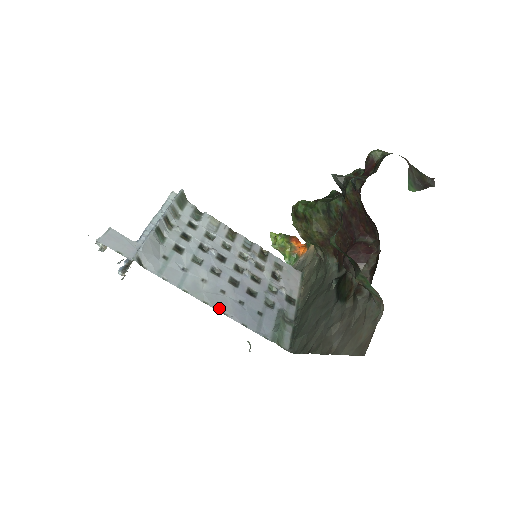
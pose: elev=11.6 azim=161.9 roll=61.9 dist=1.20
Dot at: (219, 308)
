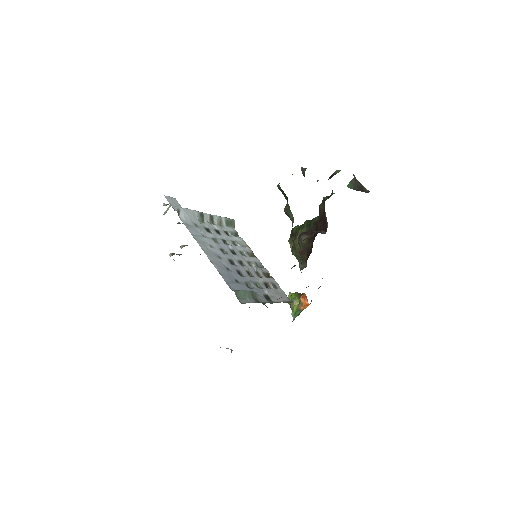
Dot at: (210, 257)
